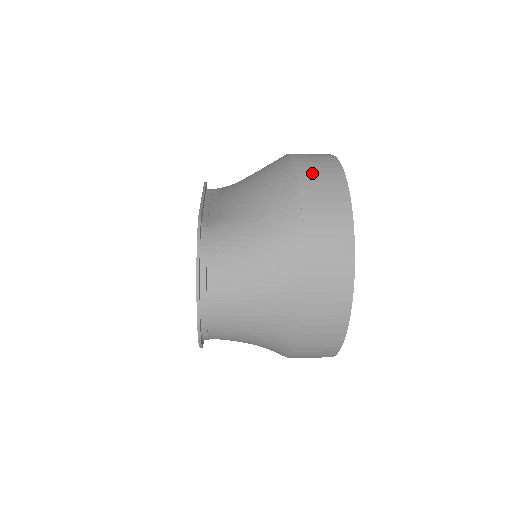
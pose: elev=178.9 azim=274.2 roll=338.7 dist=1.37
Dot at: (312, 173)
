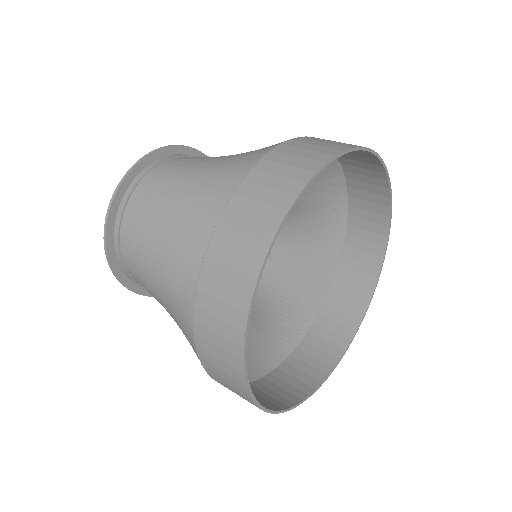
Dot at: (323, 139)
